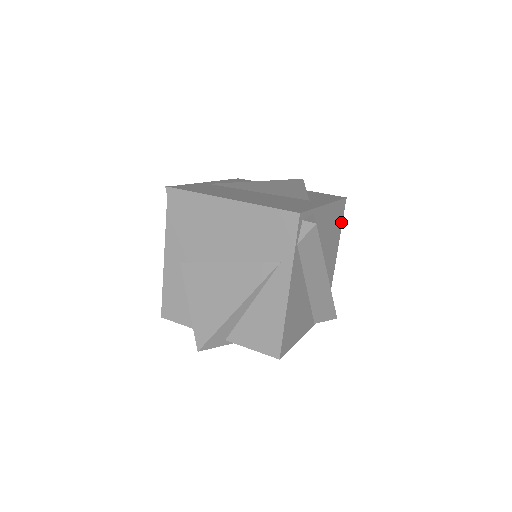
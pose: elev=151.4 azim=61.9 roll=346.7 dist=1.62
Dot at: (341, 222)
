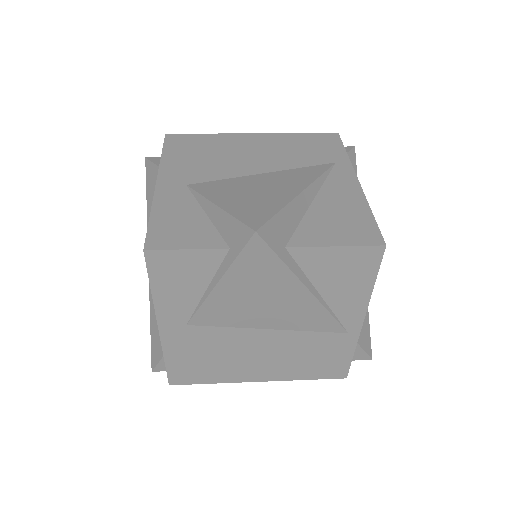
Dot at: occluded
